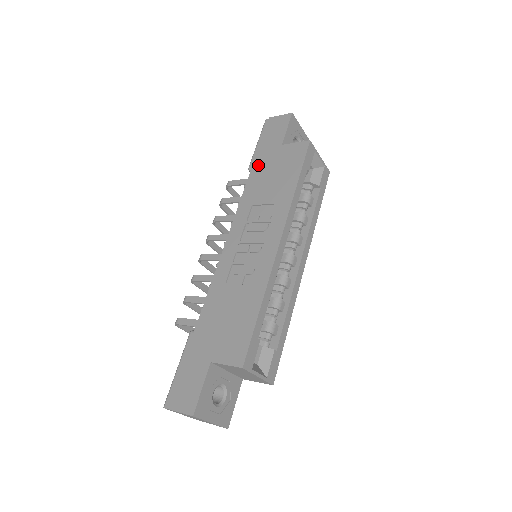
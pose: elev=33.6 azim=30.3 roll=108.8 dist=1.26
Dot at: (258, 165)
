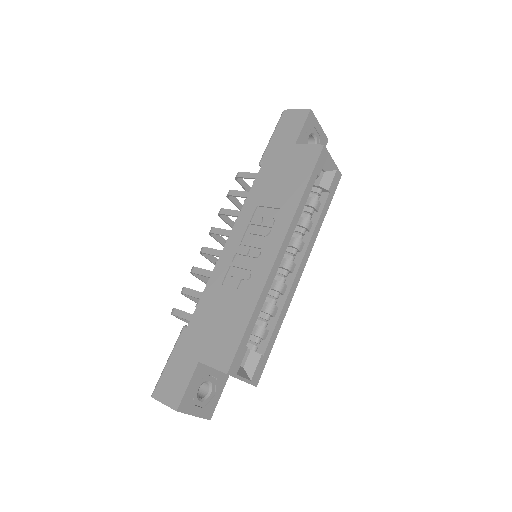
Dot at: (269, 162)
